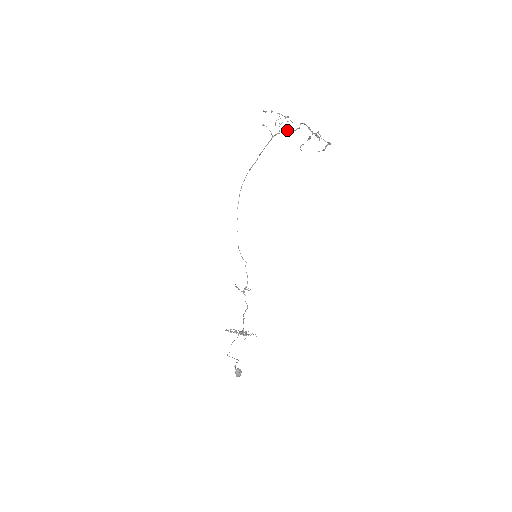
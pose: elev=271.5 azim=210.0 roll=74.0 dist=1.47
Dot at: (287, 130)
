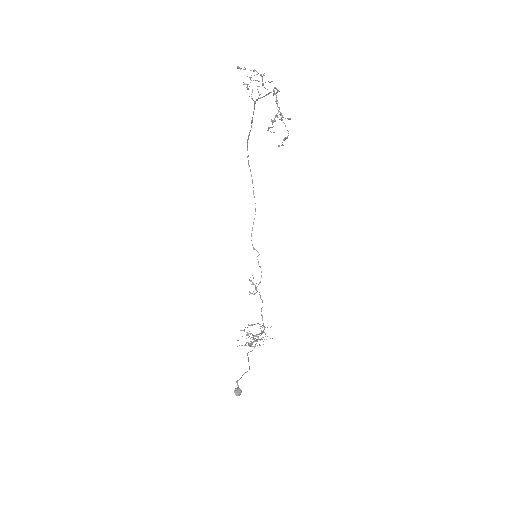
Dot at: occluded
